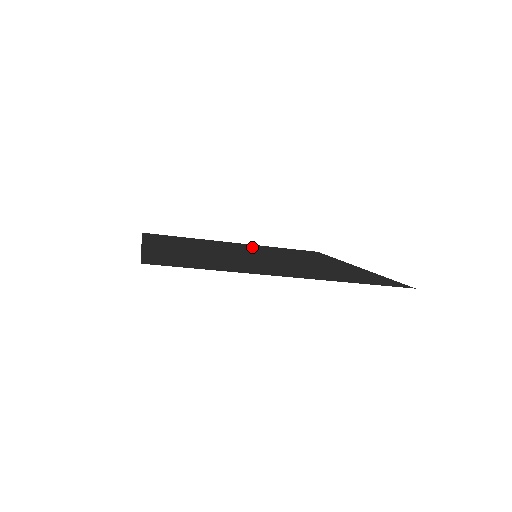
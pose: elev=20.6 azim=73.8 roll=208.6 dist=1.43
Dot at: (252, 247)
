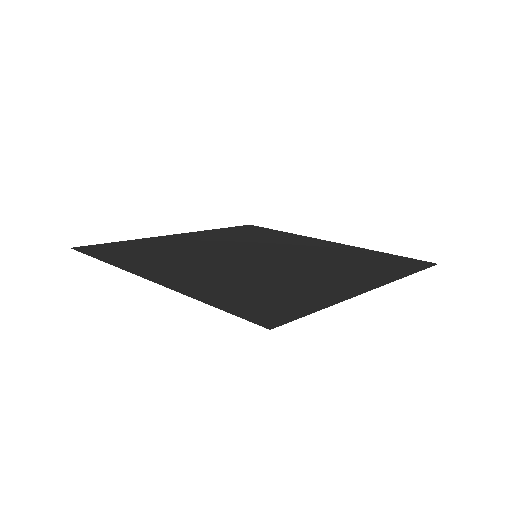
Dot at: (322, 247)
